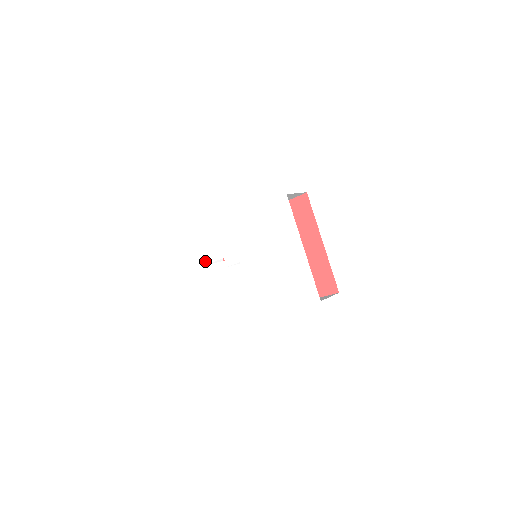
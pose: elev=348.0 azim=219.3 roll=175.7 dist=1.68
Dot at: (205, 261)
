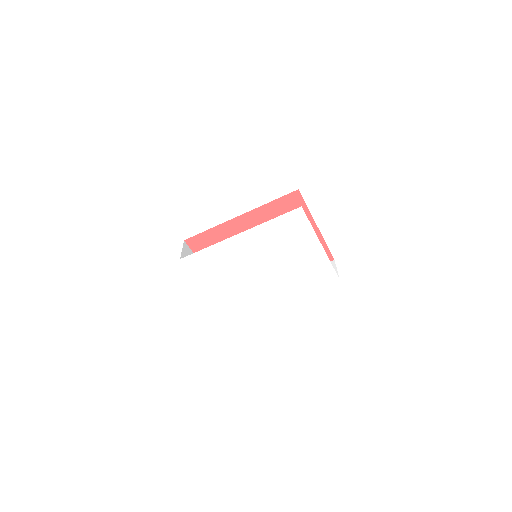
Dot at: (201, 277)
